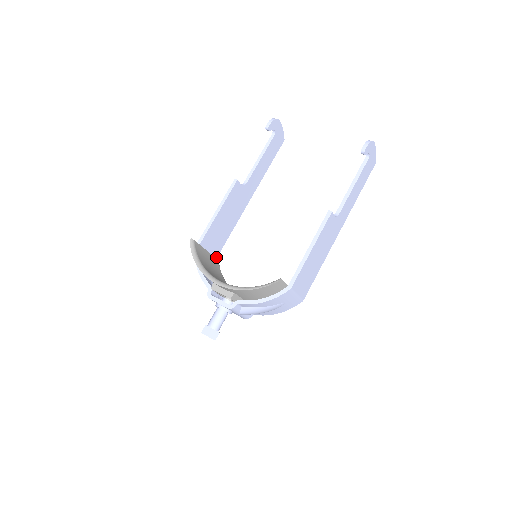
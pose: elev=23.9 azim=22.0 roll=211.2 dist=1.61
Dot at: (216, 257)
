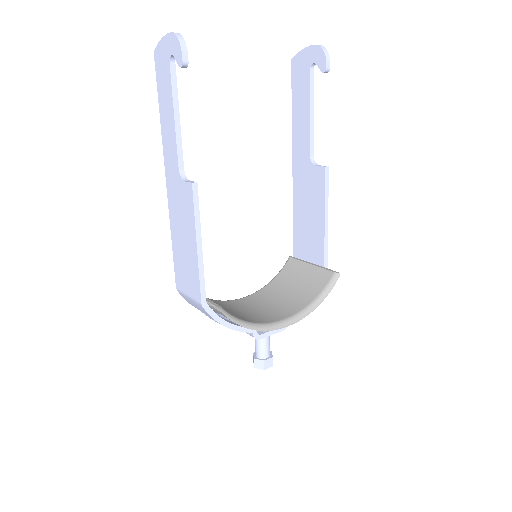
Dot at: occluded
